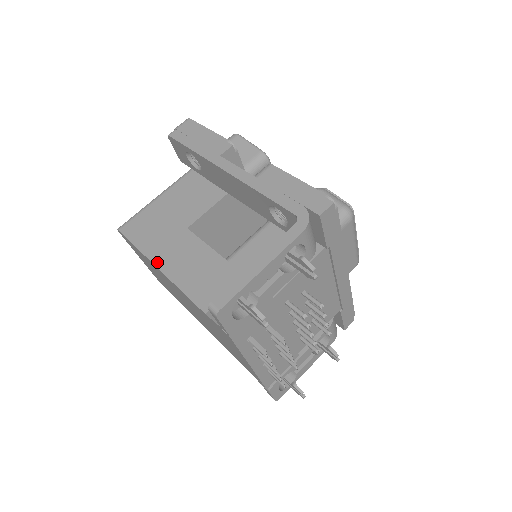
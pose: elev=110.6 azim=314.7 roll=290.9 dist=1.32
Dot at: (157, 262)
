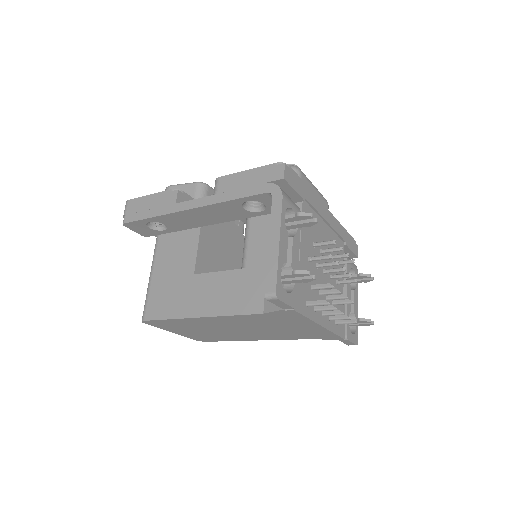
Dot at: (194, 314)
